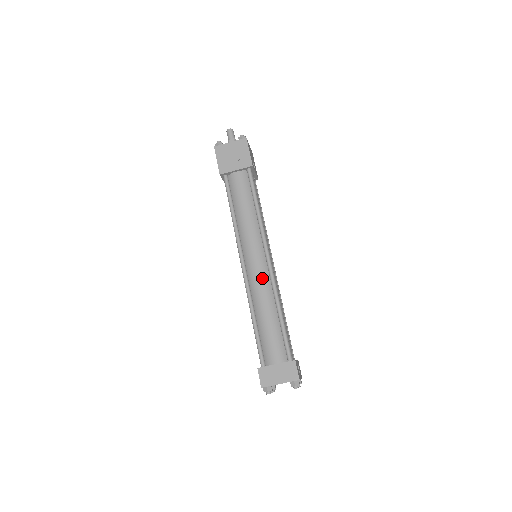
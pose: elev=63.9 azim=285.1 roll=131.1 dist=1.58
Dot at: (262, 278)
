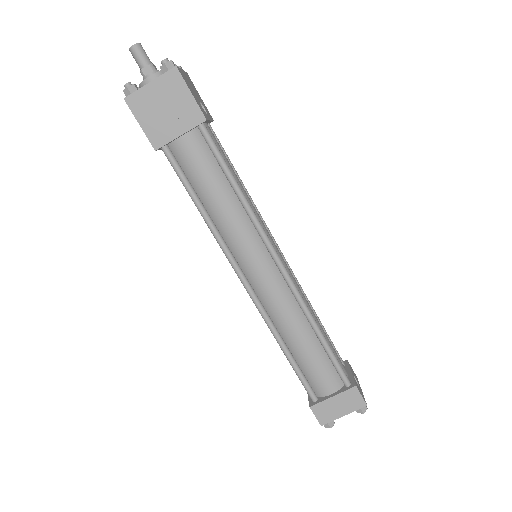
Dot at: (280, 295)
